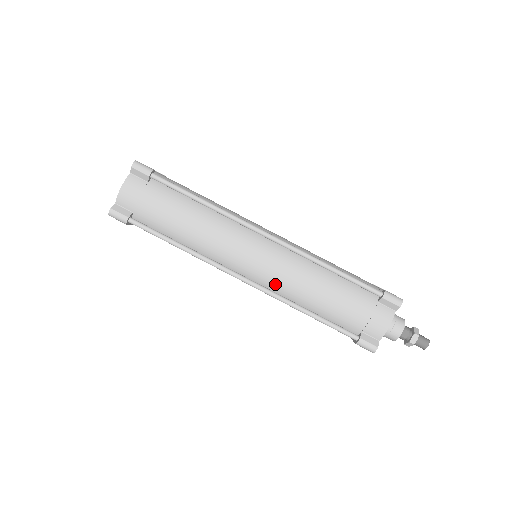
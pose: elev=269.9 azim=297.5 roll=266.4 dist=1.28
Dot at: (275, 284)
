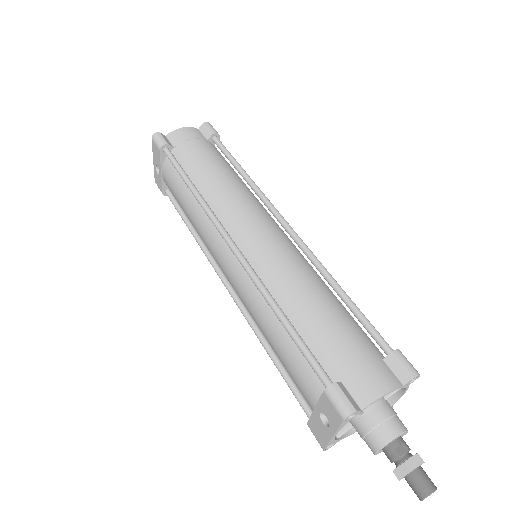
Dot at: (263, 266)
